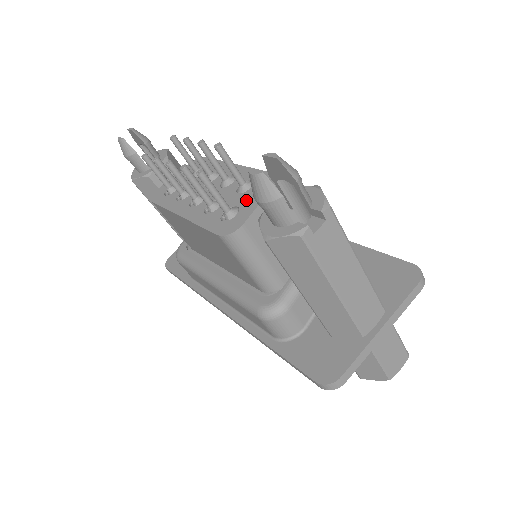
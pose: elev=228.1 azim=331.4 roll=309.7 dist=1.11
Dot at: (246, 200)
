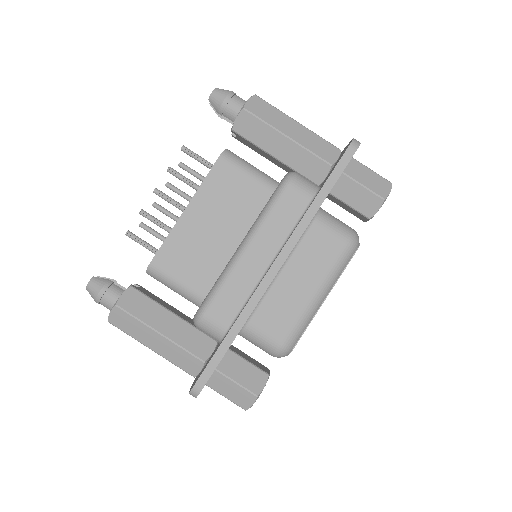
Dot at: occluded
